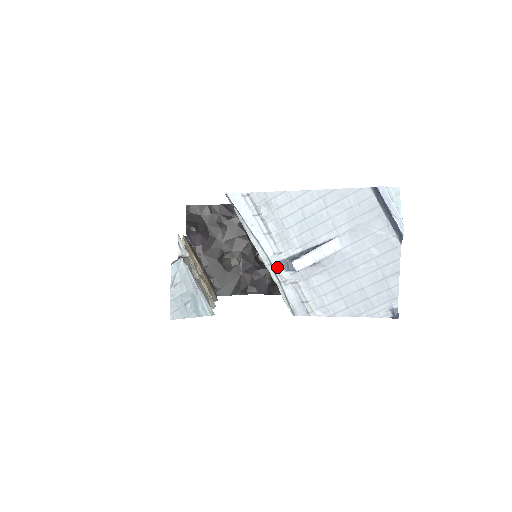
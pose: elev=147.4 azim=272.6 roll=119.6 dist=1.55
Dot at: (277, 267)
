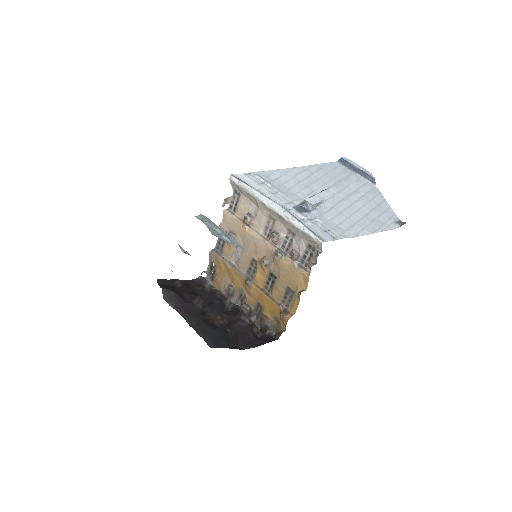
Dot at: (292, 211)
